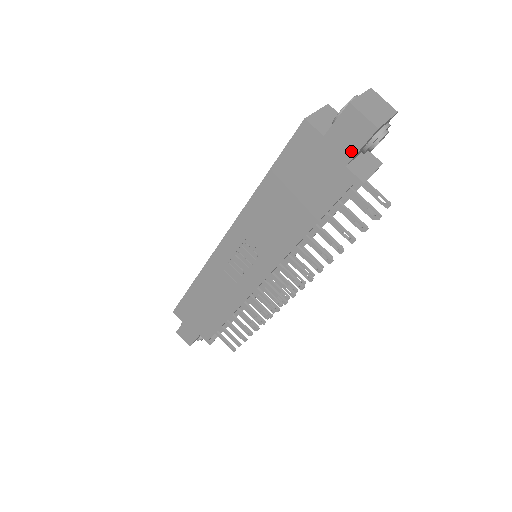
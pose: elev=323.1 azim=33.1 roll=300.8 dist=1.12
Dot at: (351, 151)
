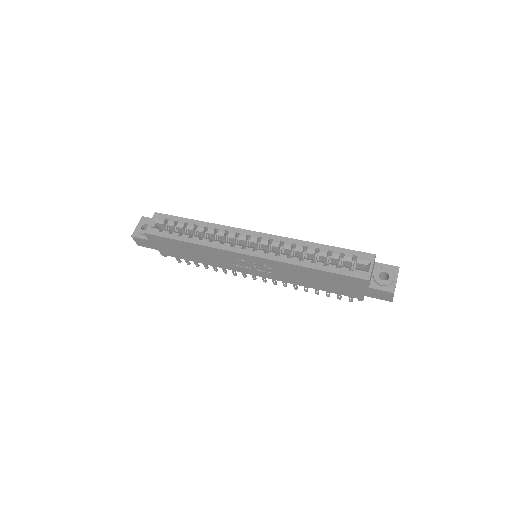
Dot at: (373, 296)
